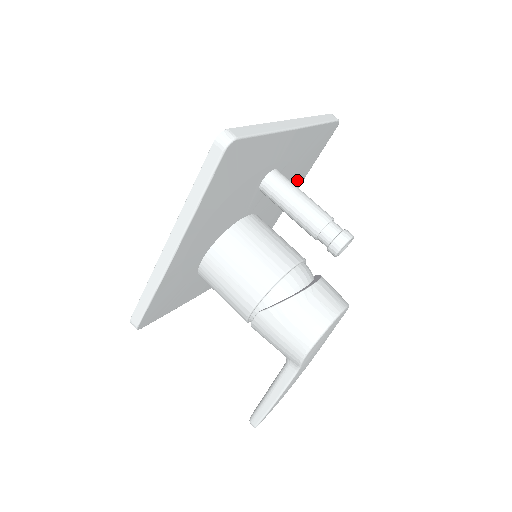
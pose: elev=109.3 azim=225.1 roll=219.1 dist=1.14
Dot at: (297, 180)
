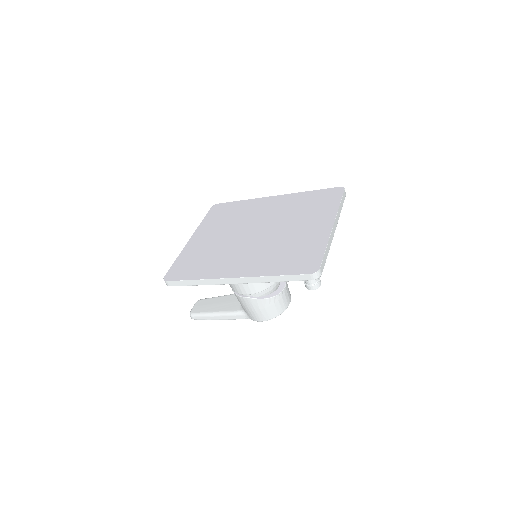
Dot at: occluded
